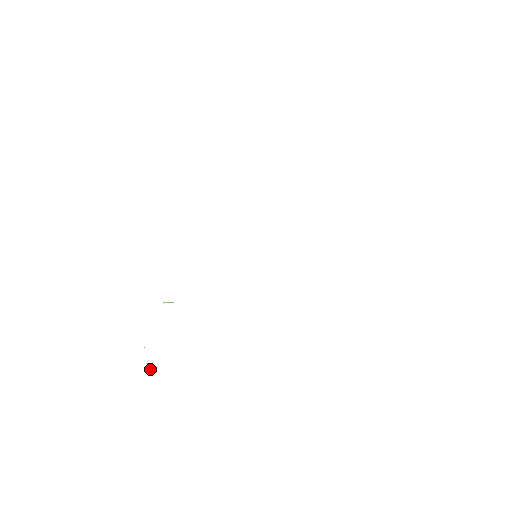
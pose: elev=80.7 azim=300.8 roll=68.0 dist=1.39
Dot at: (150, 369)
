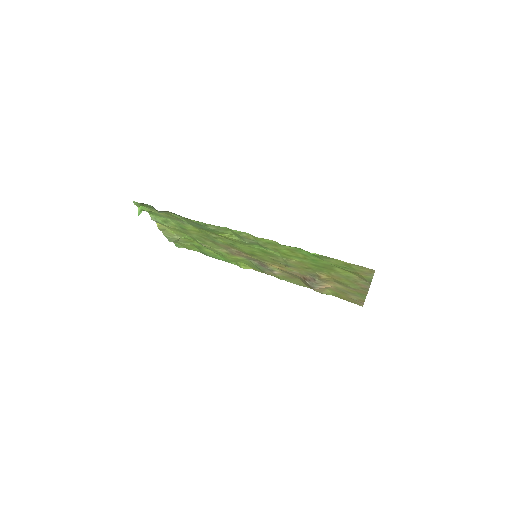
Dot at: occluded
